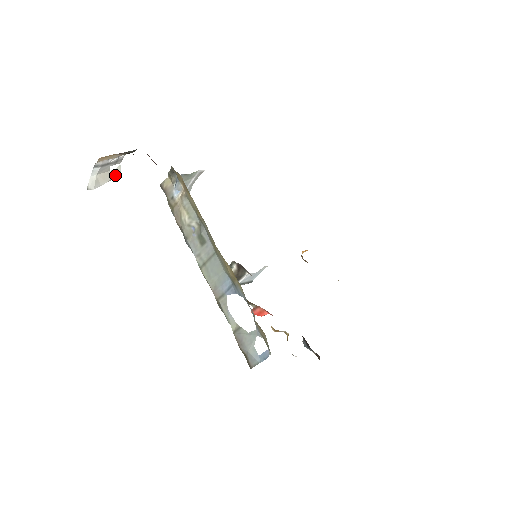
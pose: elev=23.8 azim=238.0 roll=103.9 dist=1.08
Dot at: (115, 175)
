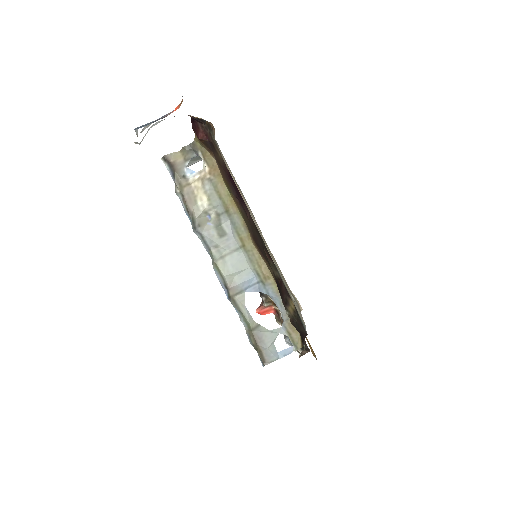
Dot at: (141, 131)
